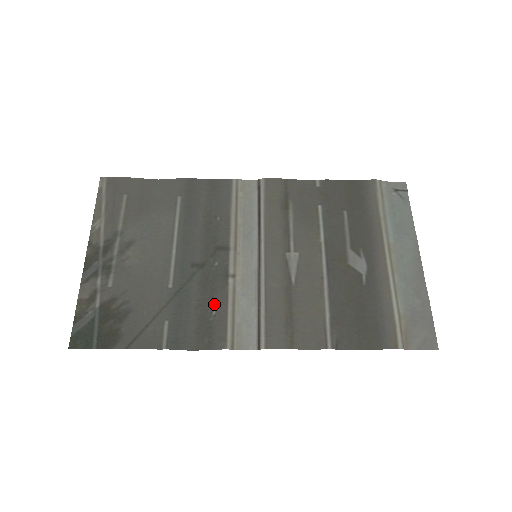
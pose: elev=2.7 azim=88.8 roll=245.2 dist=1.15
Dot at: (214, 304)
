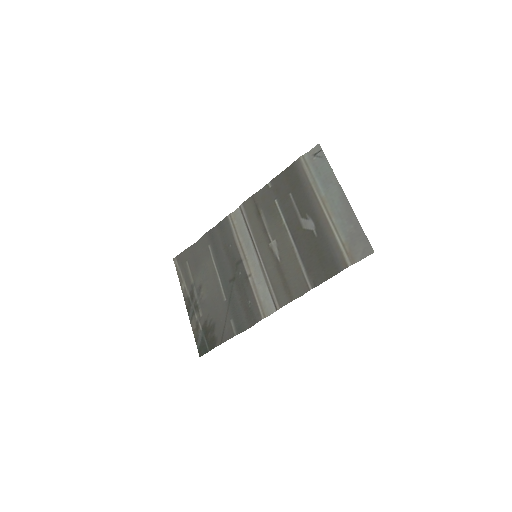
Dot at: (248, 297)
